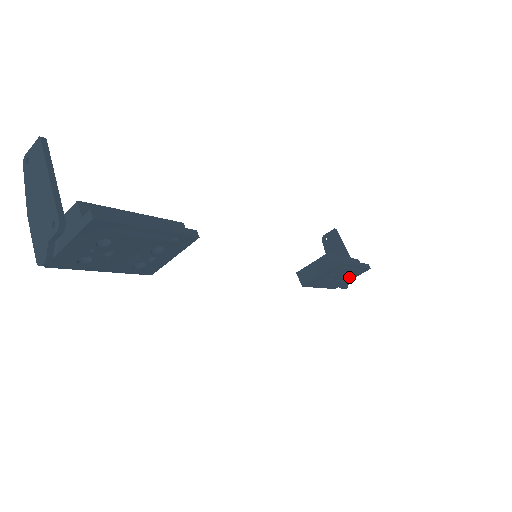
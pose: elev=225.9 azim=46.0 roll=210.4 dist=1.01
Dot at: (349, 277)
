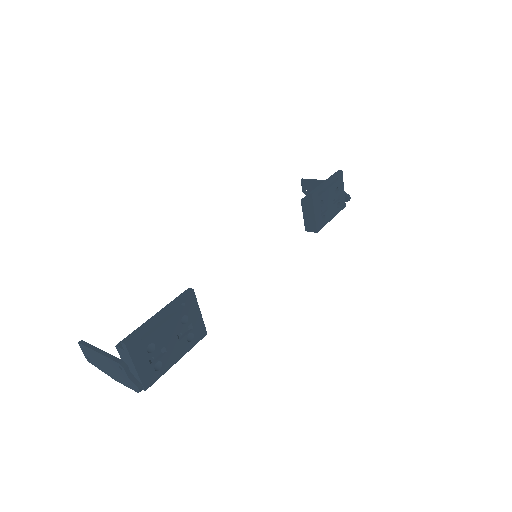
Dot at: (339, 191)
